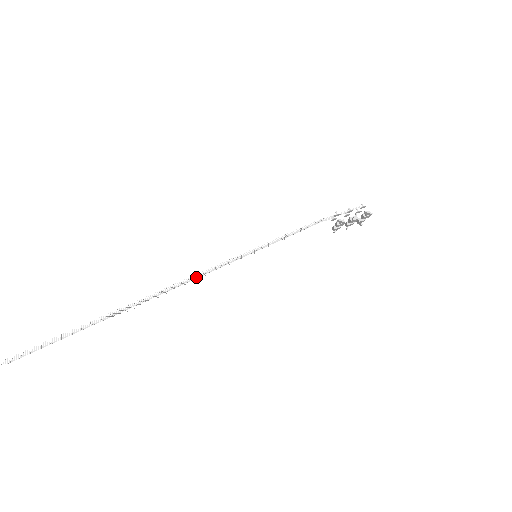
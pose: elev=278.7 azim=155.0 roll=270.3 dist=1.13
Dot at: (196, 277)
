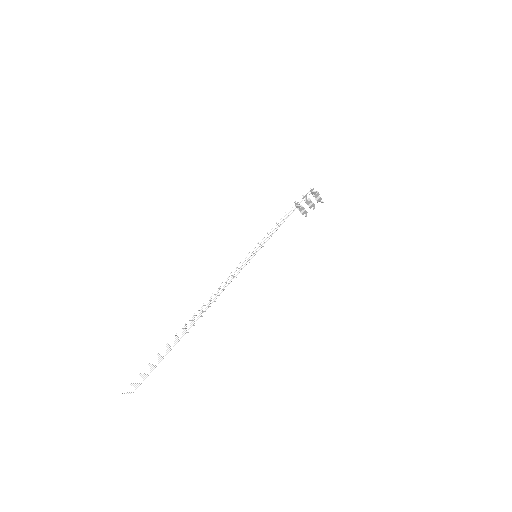
Dot at: (224, 287)
